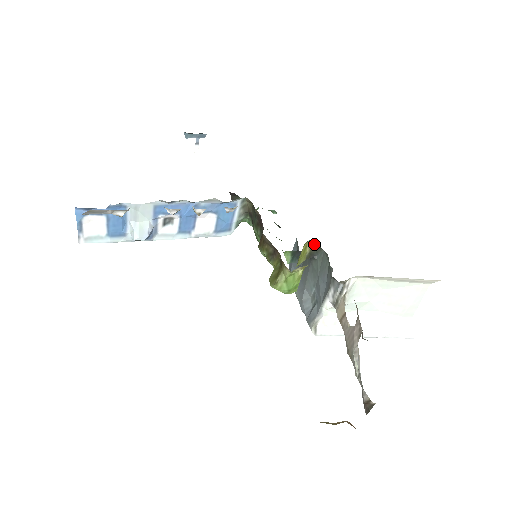
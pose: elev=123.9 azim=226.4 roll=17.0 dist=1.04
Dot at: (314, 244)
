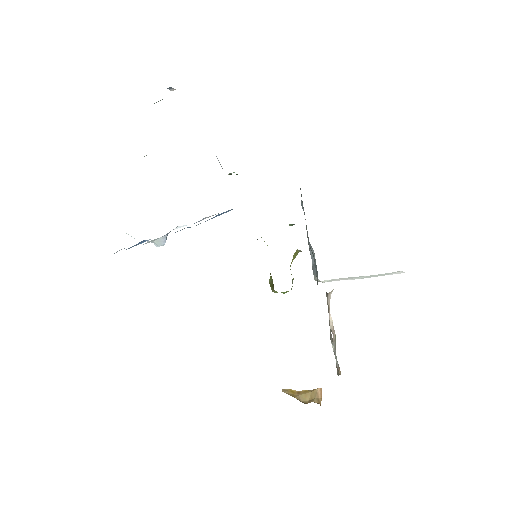
Dot at: occluded
